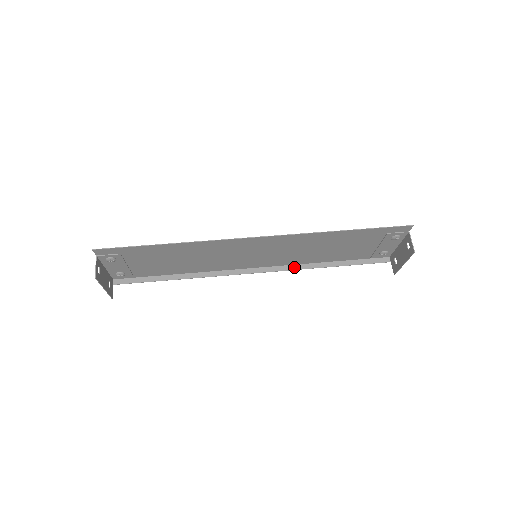
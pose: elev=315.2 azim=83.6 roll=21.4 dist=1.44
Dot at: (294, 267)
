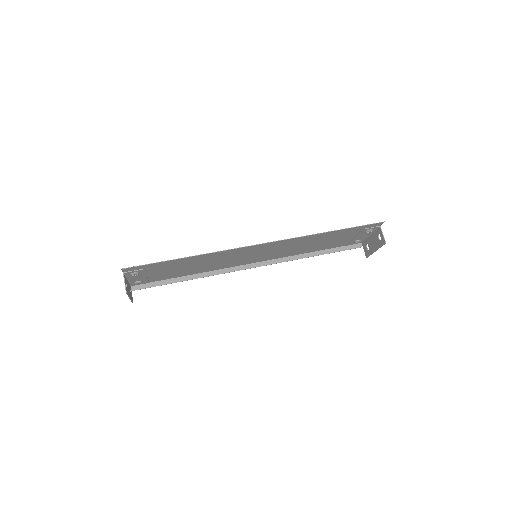
Dot at: (285, 259)
